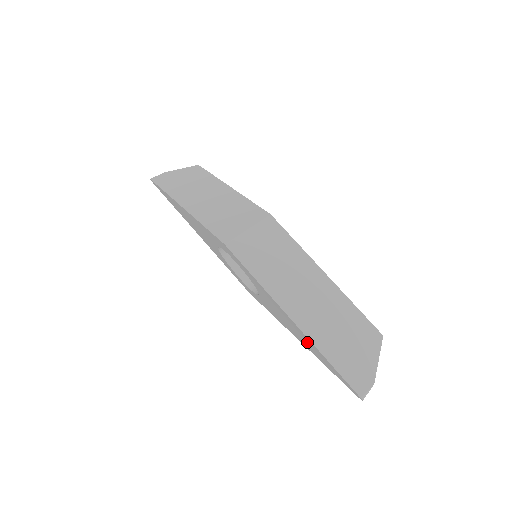
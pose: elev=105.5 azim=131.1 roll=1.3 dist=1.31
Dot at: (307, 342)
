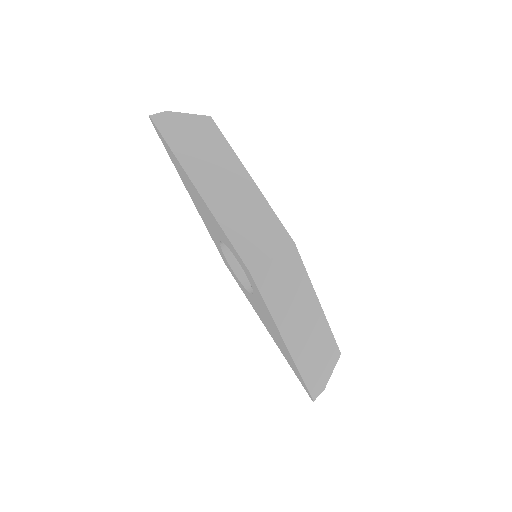
Dot at: (285, 352)
